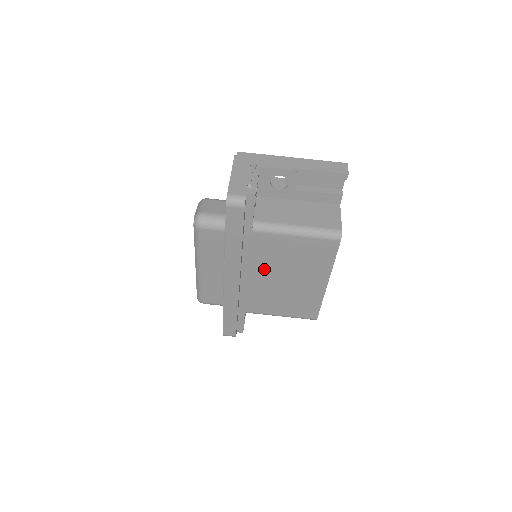
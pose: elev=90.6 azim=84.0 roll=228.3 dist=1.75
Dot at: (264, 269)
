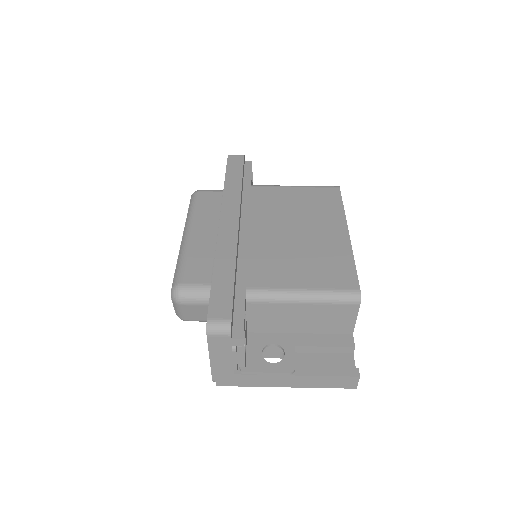
Dot at: (267, 221)
